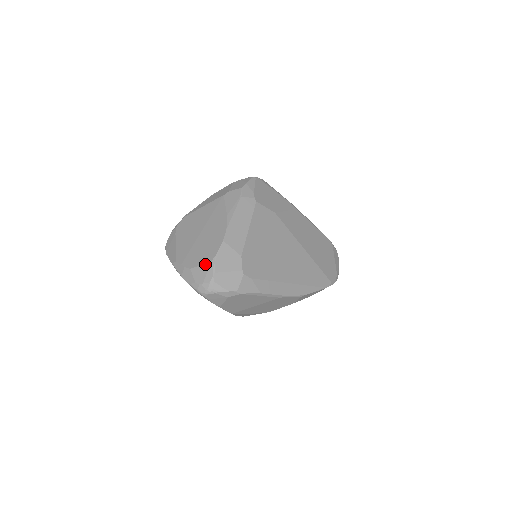
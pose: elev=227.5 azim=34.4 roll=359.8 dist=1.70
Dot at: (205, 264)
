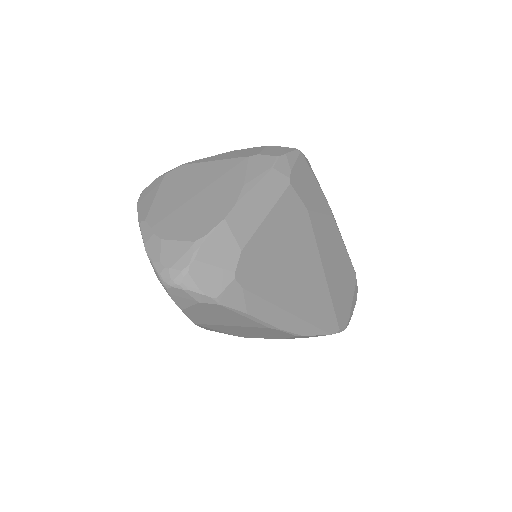
Dot at: (185, 241)
